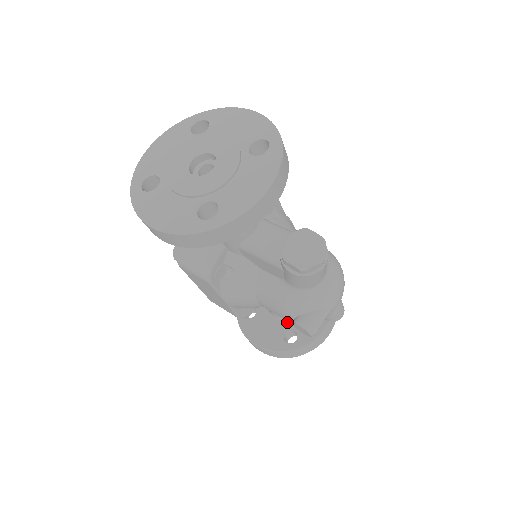
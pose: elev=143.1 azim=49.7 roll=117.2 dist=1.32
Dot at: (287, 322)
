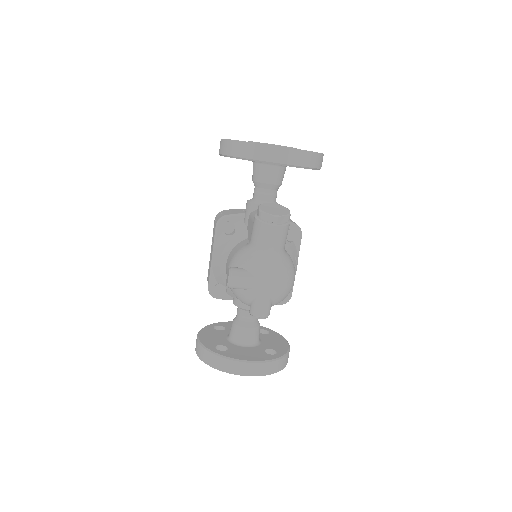
Dot at: (231, 344)
